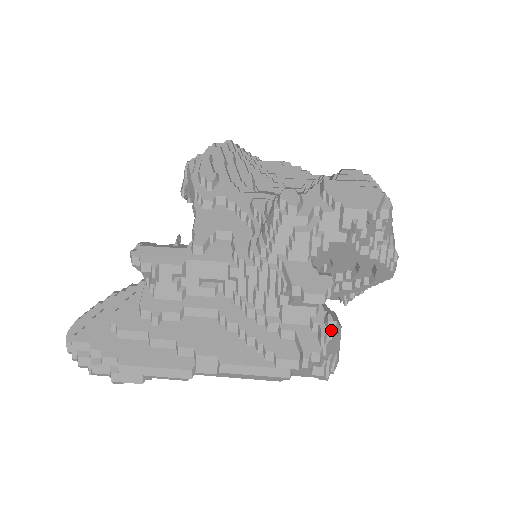
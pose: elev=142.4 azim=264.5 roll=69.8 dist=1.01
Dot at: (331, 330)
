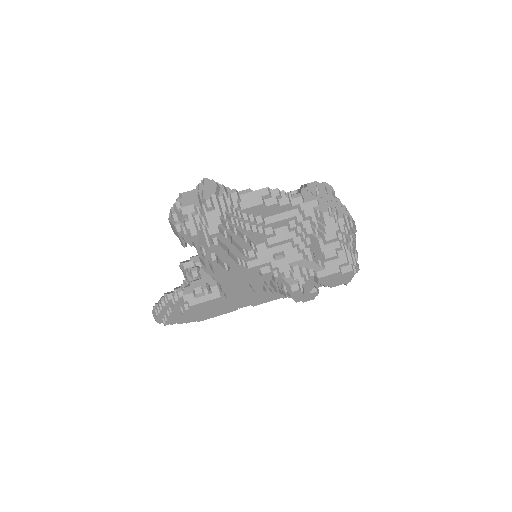
Dot at: occluded
